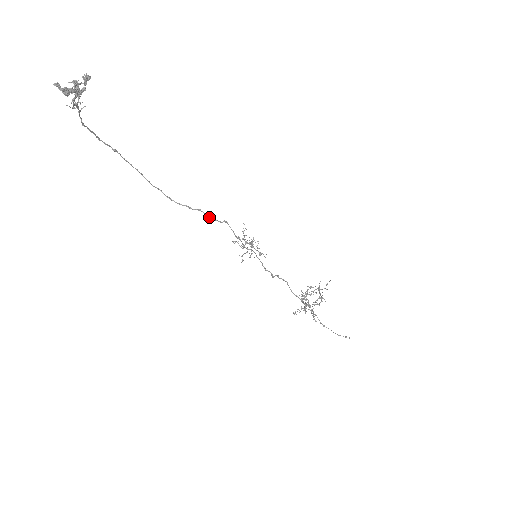
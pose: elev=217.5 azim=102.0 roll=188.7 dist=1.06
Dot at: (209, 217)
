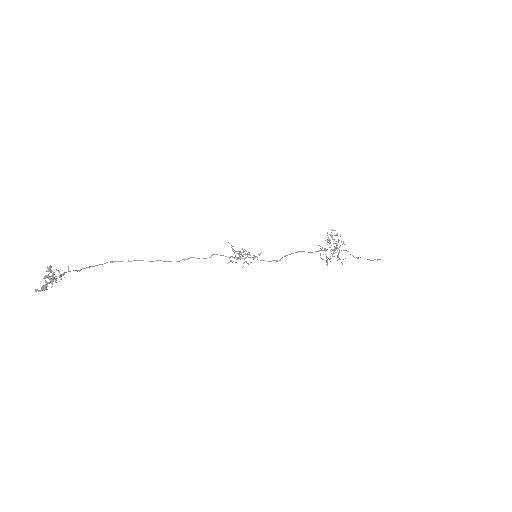
Dot at: occluded
